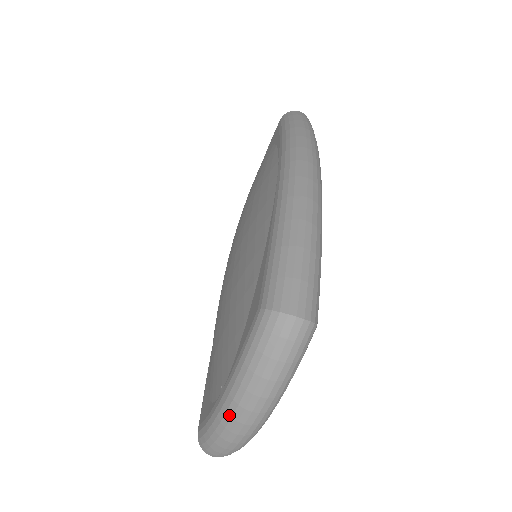
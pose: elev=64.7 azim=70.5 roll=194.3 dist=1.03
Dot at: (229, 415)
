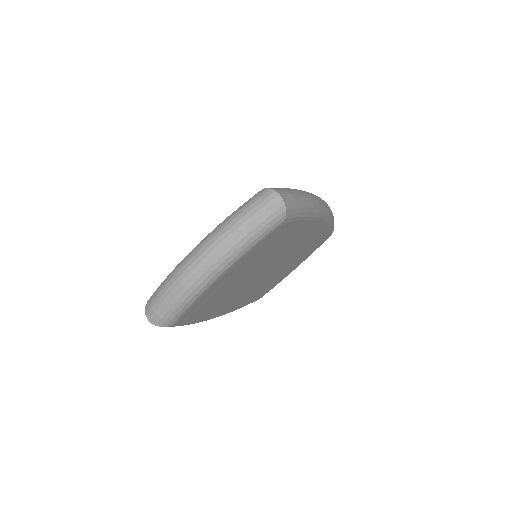
Dot at: (196, 251)
